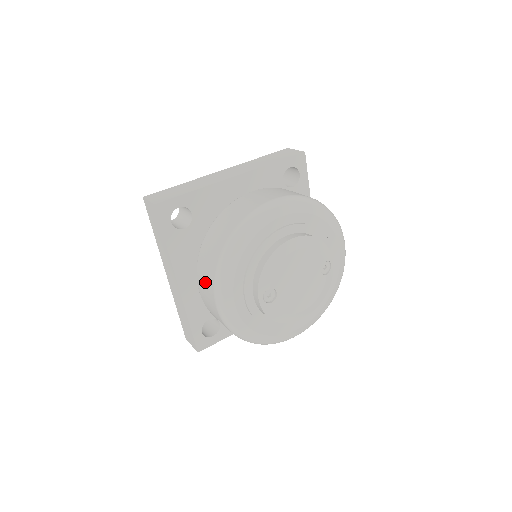
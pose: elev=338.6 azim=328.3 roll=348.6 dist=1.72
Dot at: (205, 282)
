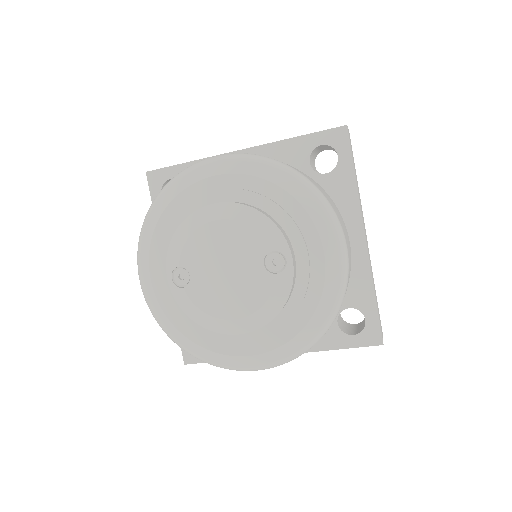
Dot at: occluded
